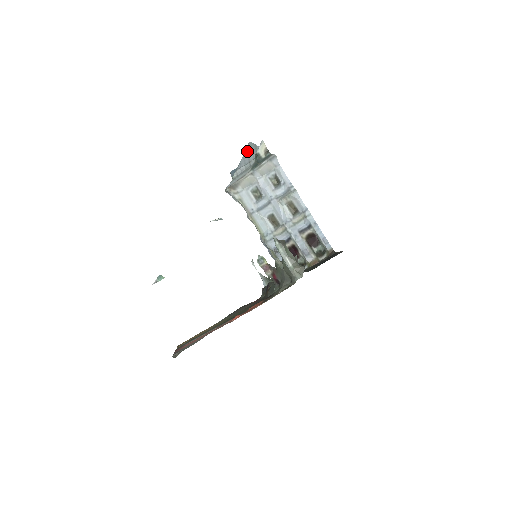
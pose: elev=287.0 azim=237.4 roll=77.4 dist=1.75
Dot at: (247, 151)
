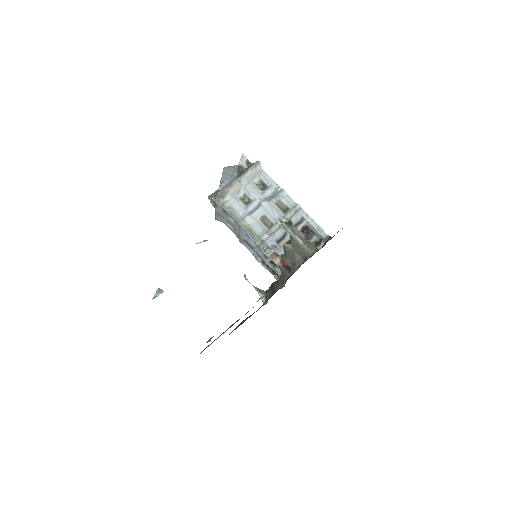
Dot at: (224, 172)
